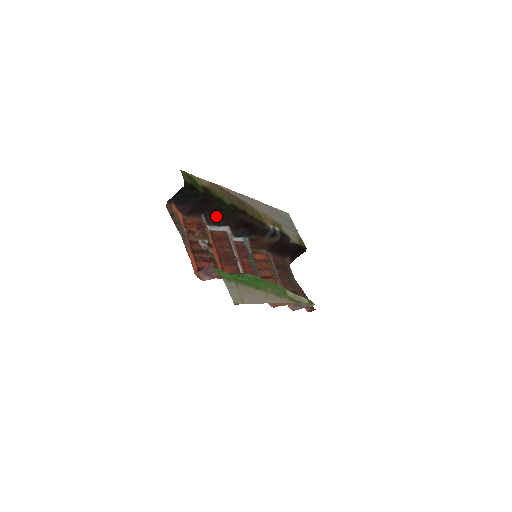
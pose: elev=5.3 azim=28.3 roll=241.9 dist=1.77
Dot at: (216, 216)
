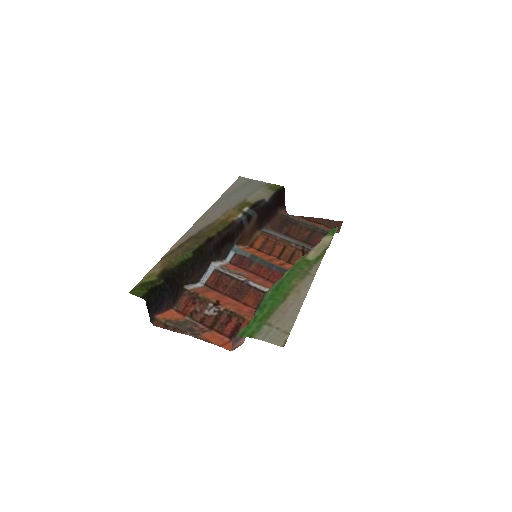
Dot at: (194, 272)
